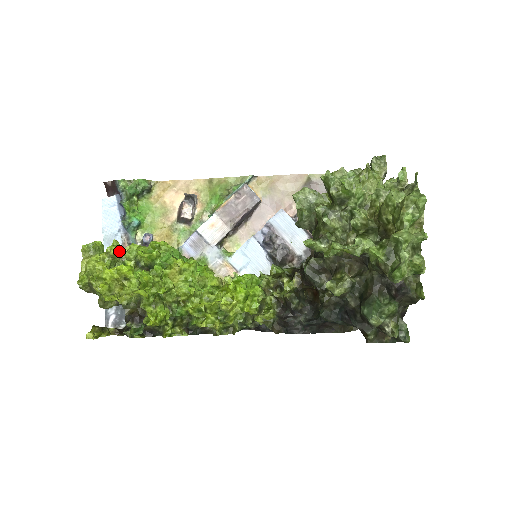
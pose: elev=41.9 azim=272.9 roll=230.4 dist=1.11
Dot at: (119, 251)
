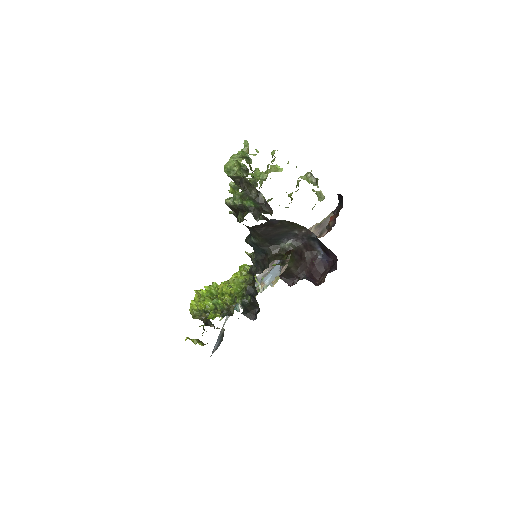
Dot at: occluded
